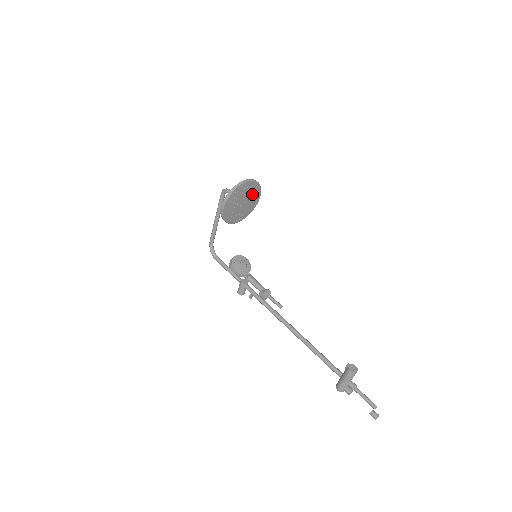
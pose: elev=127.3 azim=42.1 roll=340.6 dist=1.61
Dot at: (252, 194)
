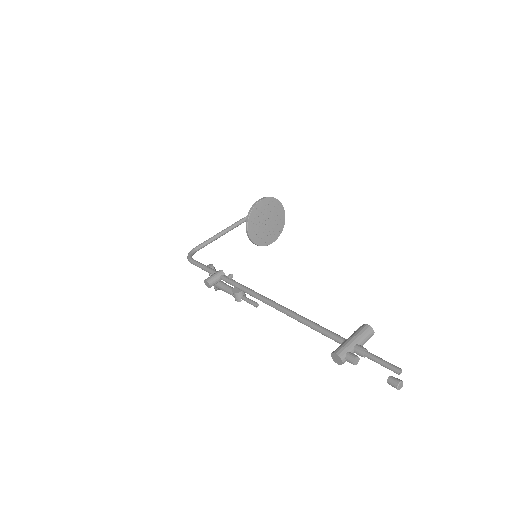
Dot at: (275, 228)
